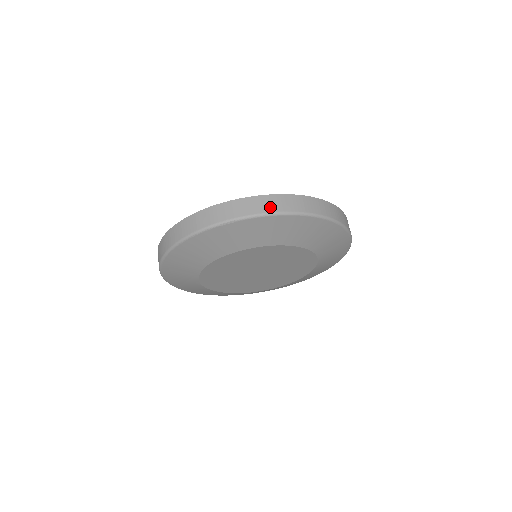
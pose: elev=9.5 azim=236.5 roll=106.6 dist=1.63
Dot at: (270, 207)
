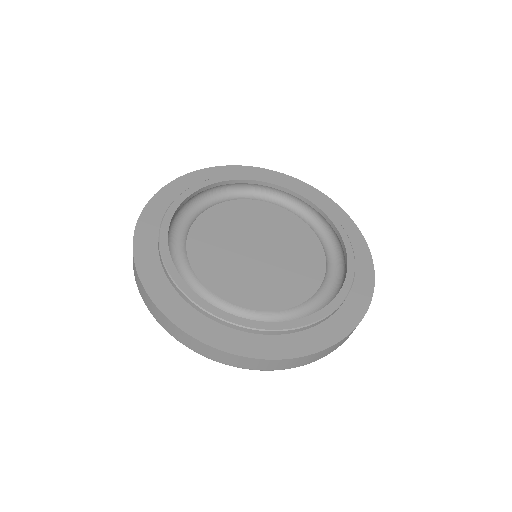
Dot at: (232, 363)
